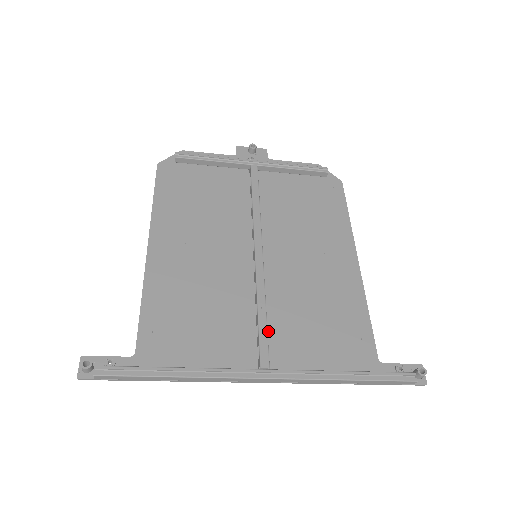
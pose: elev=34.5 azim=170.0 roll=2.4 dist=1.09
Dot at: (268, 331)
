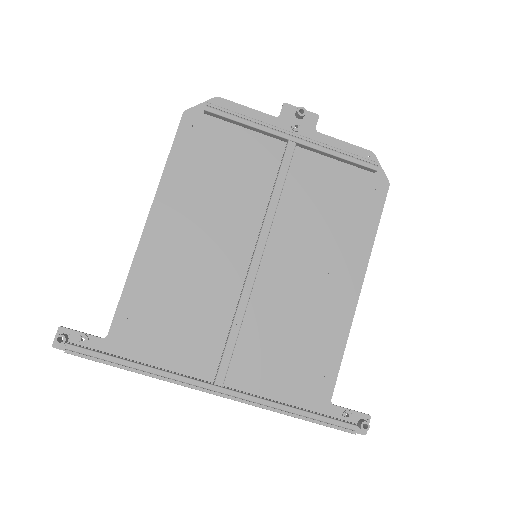
Dot at: (237, 345)
